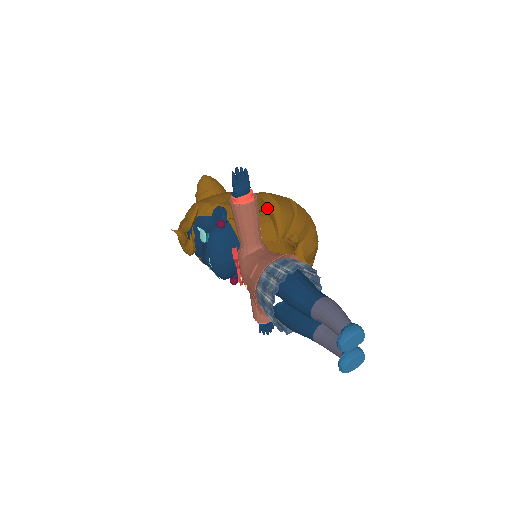
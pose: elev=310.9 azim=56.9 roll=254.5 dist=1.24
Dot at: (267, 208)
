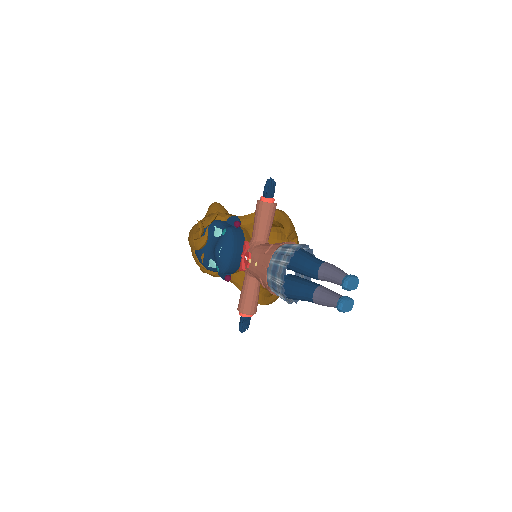
Dot at: (279, 216)
